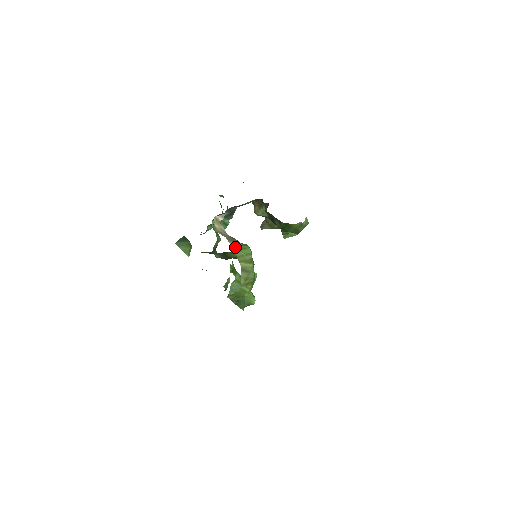
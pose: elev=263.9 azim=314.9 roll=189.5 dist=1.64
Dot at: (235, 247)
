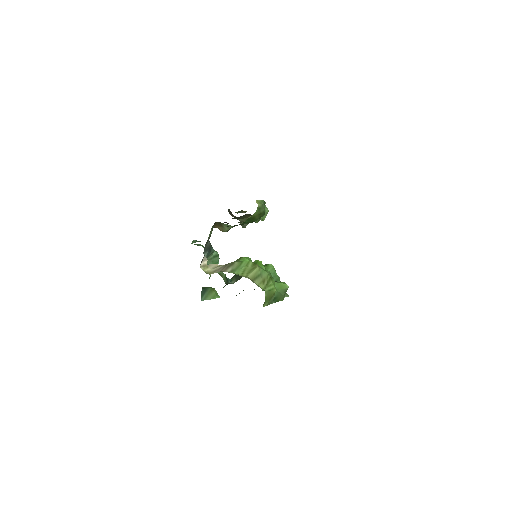
Dot at: (234, 270)
